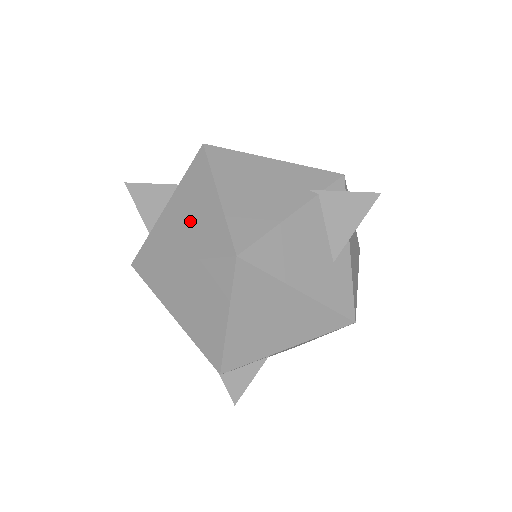
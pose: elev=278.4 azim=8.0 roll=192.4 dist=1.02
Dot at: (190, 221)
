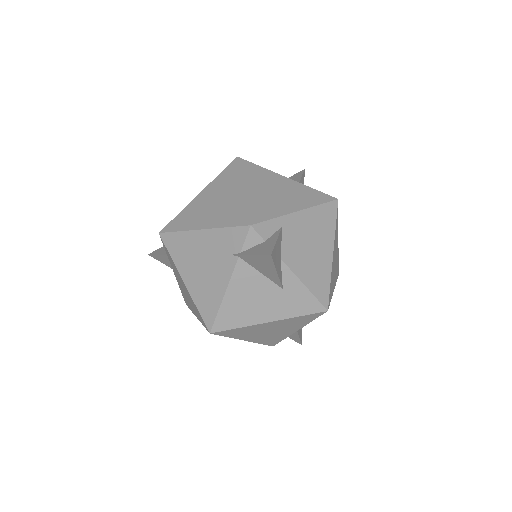
Dot at: (186, 293)
